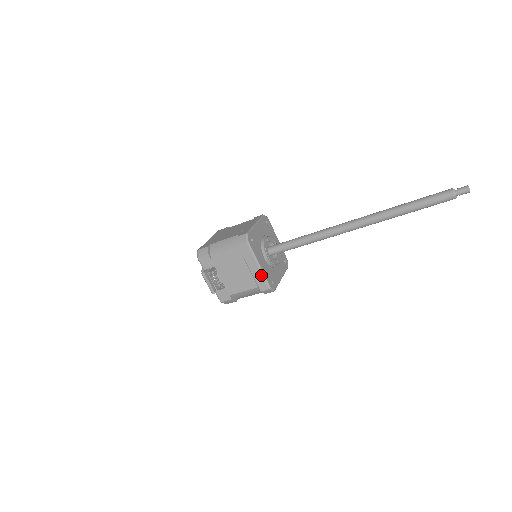
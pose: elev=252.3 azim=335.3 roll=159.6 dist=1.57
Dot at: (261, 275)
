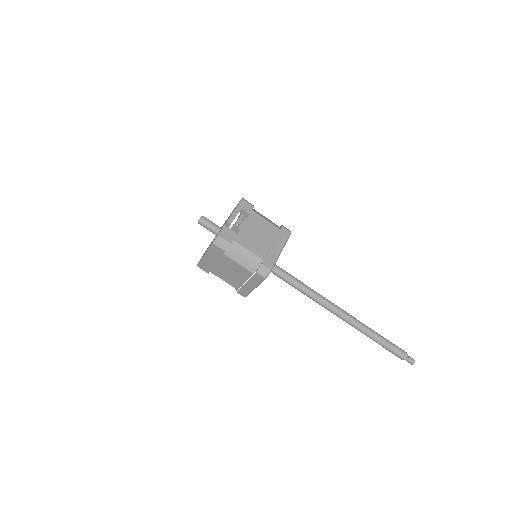
Dot at: (276, 257)
